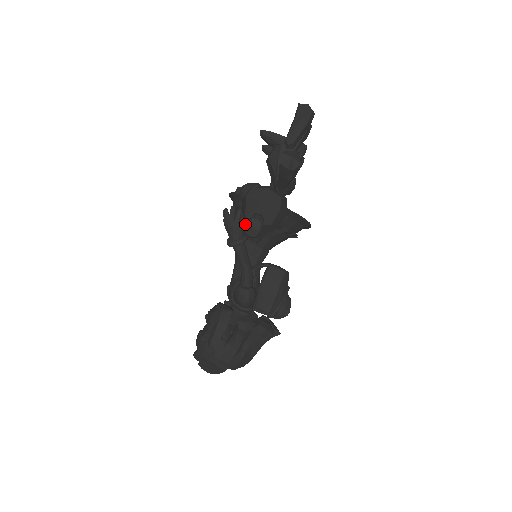
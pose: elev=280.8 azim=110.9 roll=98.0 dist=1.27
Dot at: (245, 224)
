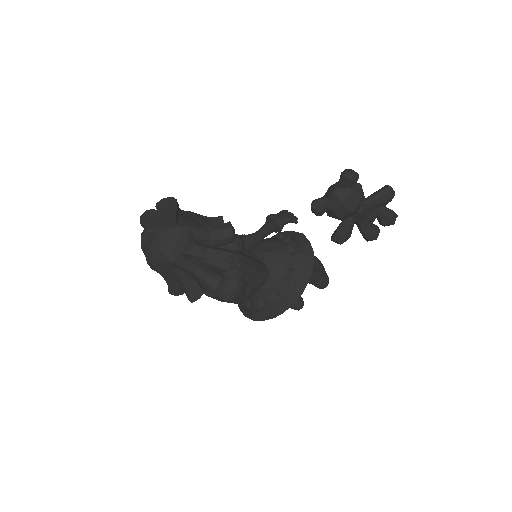
Dot at: (273, 240)
